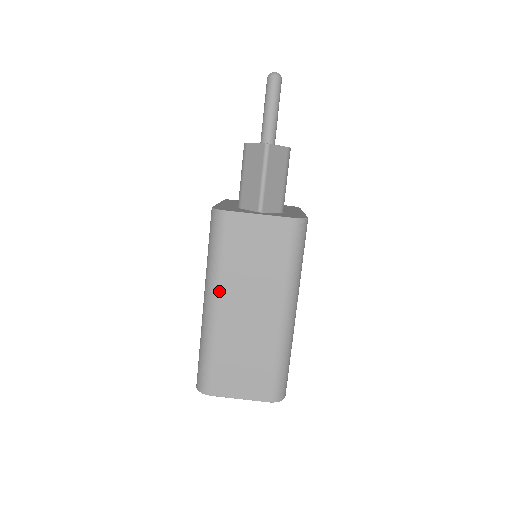
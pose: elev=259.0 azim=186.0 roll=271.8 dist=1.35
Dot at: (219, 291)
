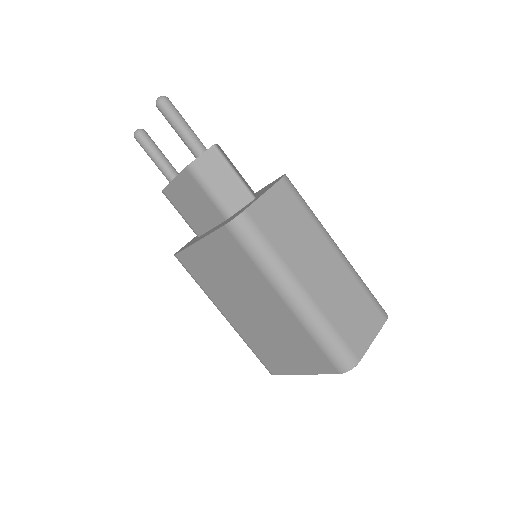
Dot at: (294, 276)
